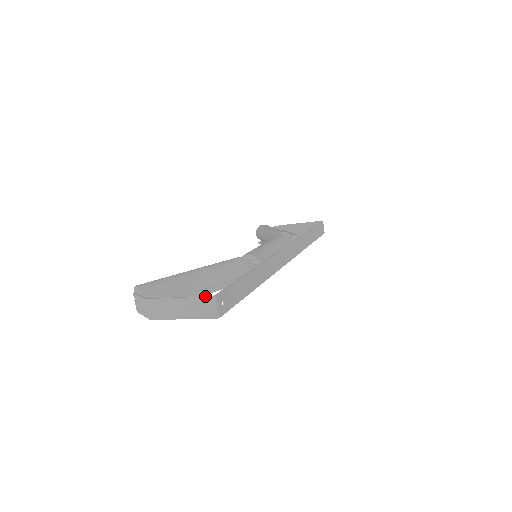
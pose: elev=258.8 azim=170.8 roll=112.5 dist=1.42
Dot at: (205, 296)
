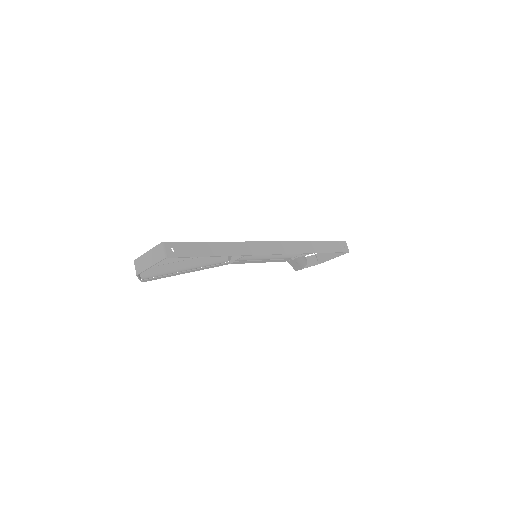
Dot at: (159, 244)
